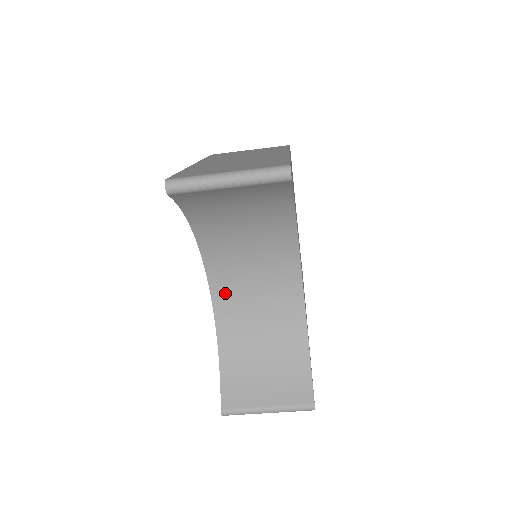
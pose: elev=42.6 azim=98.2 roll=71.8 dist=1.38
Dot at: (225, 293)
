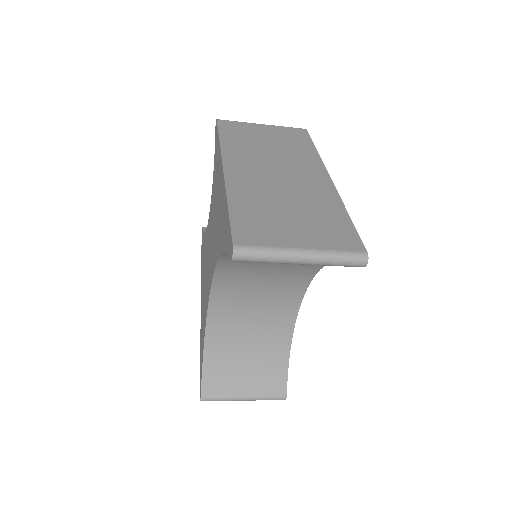
Dot at: (225, 298)
